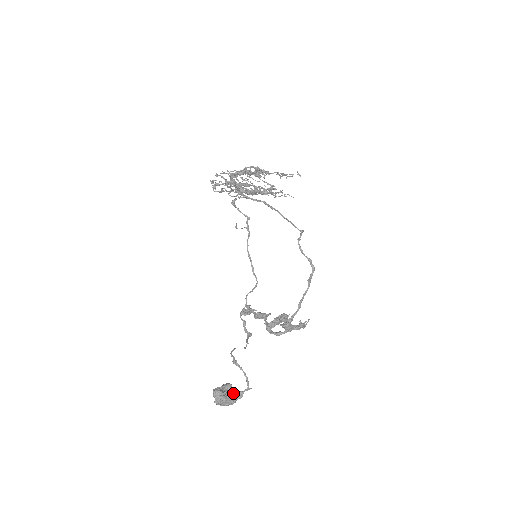
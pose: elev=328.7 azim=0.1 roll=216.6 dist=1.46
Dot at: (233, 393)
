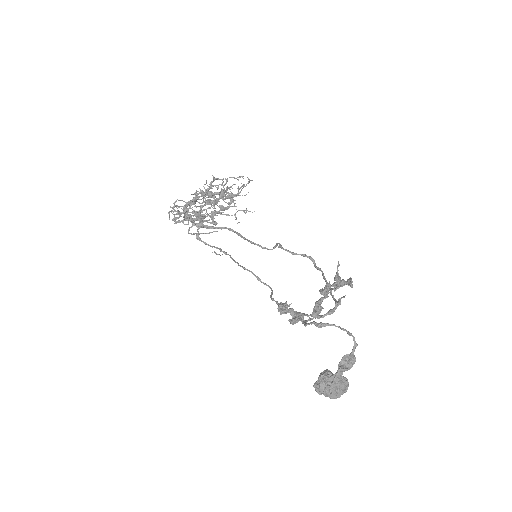
Dot at: (342, 362)
